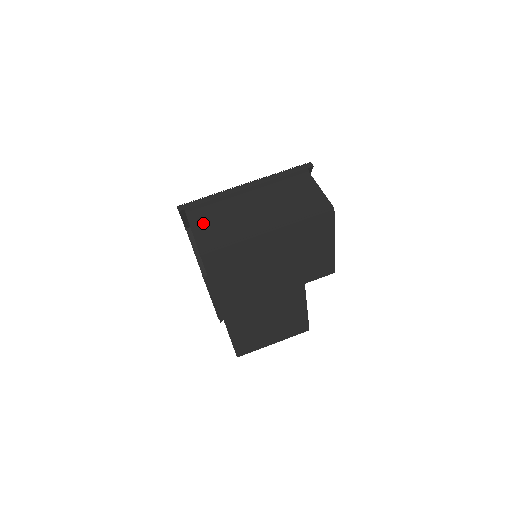
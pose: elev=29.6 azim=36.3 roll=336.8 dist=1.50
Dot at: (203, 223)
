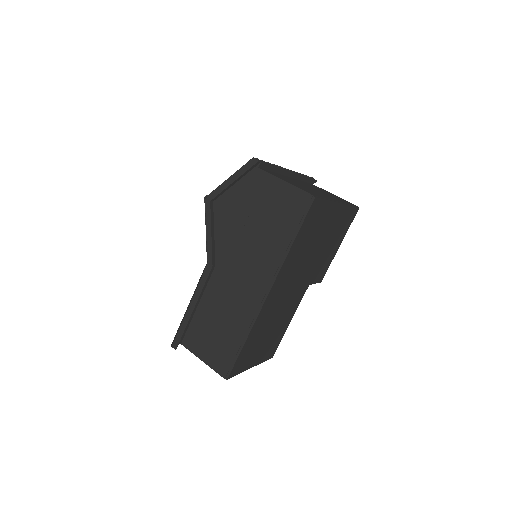
Dot at: (285, 179)
